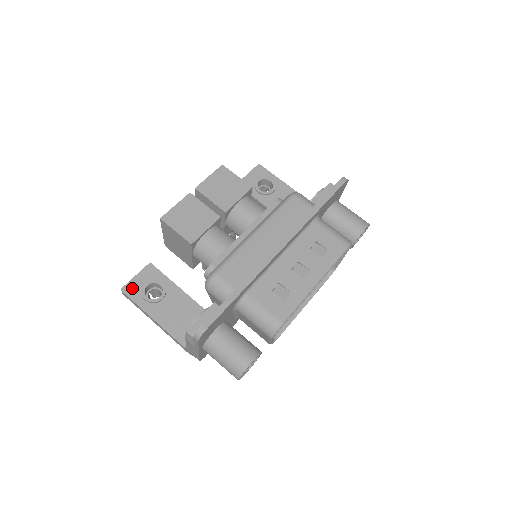
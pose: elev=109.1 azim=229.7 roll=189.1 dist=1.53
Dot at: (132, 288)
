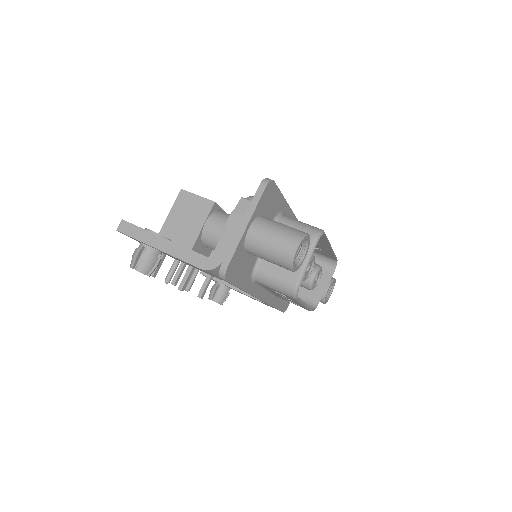
Dot at: occluded
